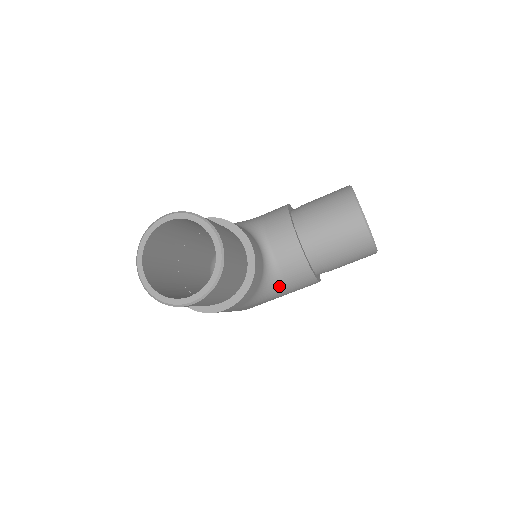
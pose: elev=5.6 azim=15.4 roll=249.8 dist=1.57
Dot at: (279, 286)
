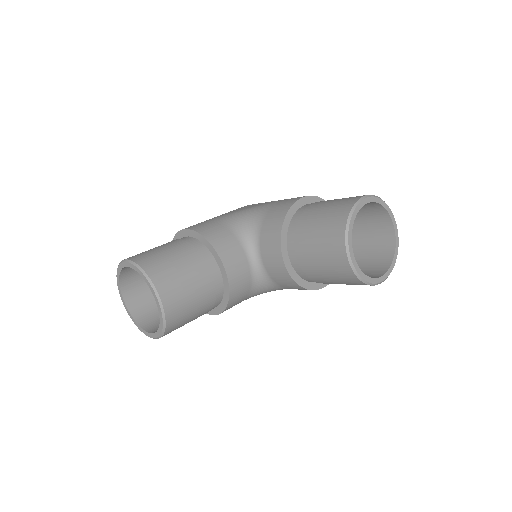
Dot at: (278, 288)
